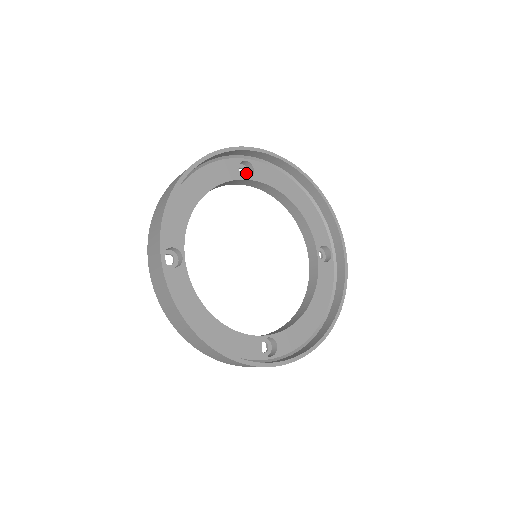
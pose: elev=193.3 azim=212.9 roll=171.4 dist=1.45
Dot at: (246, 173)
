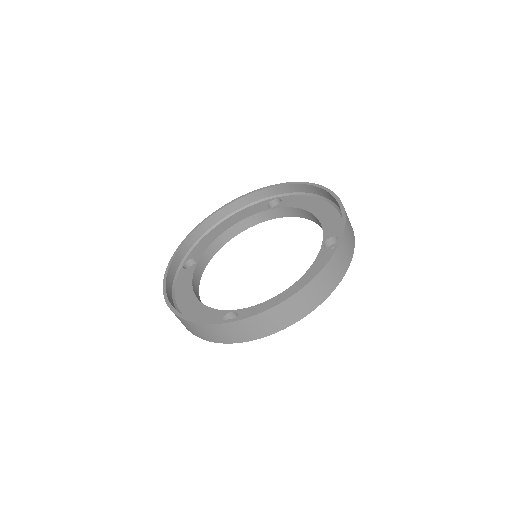
Dot at: occluded
